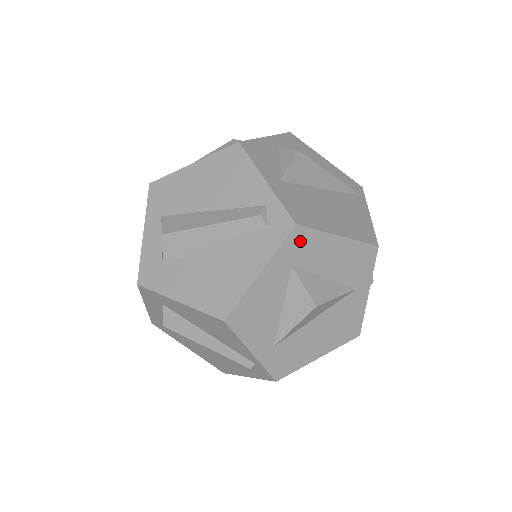
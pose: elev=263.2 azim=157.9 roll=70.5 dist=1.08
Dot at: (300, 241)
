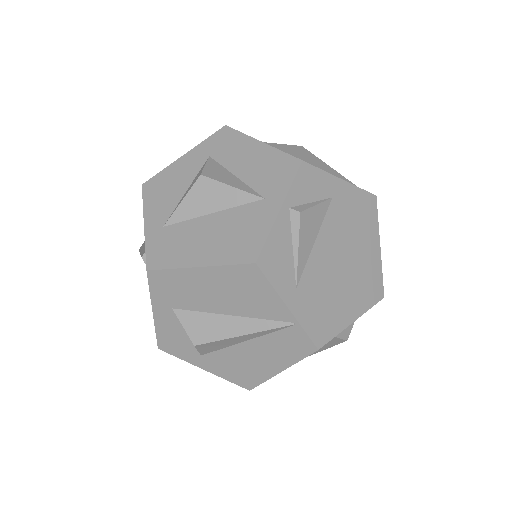
Dot at: (224, 138)
